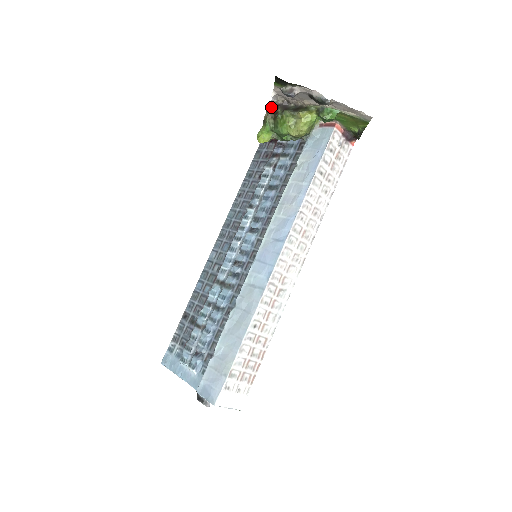
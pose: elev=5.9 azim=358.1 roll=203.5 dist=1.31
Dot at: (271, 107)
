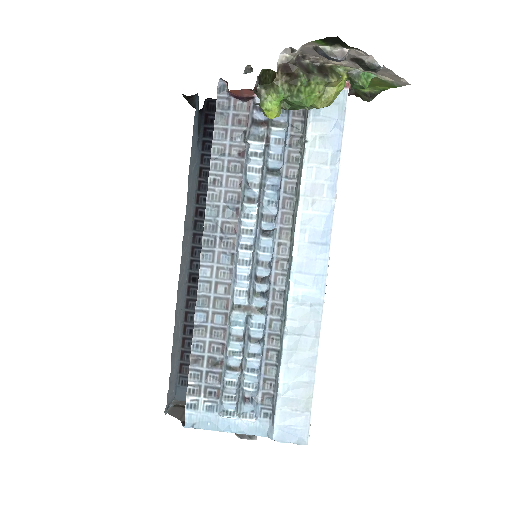
Dot at: (284, 66)
